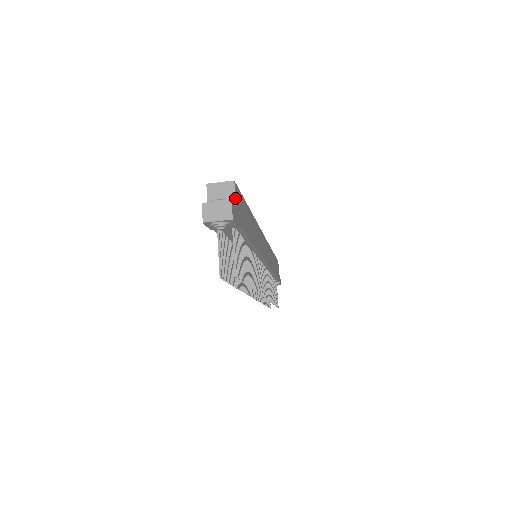
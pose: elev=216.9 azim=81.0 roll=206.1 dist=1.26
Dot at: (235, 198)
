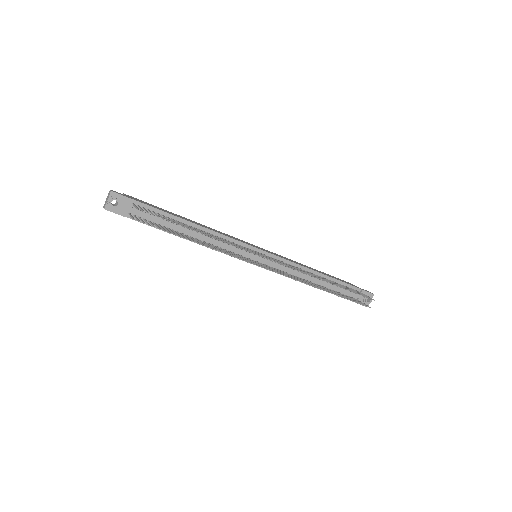
Dot at: occluded
